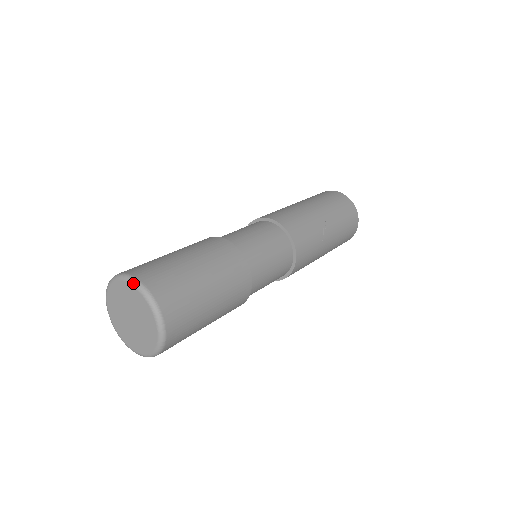
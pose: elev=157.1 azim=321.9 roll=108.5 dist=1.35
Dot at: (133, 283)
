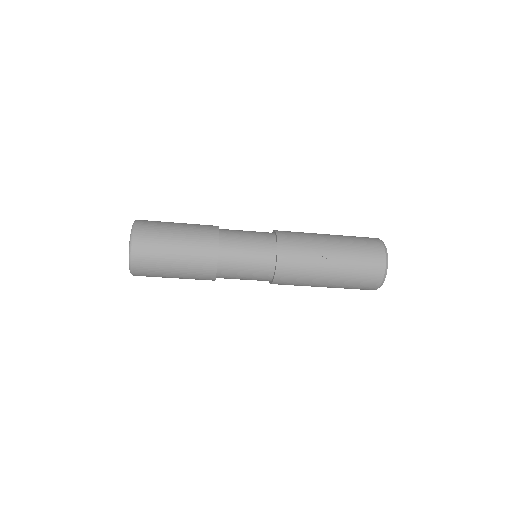
Dot at: (133, 223)
